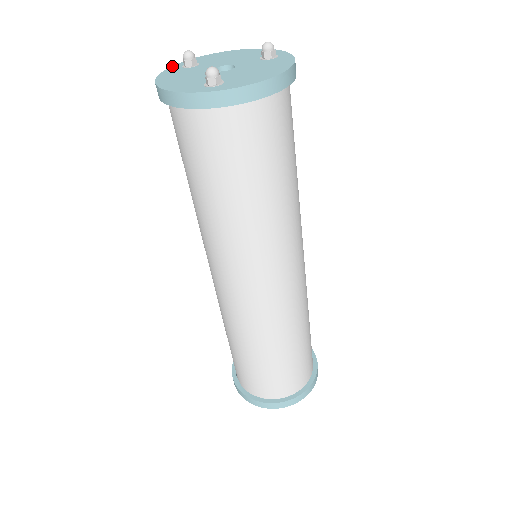
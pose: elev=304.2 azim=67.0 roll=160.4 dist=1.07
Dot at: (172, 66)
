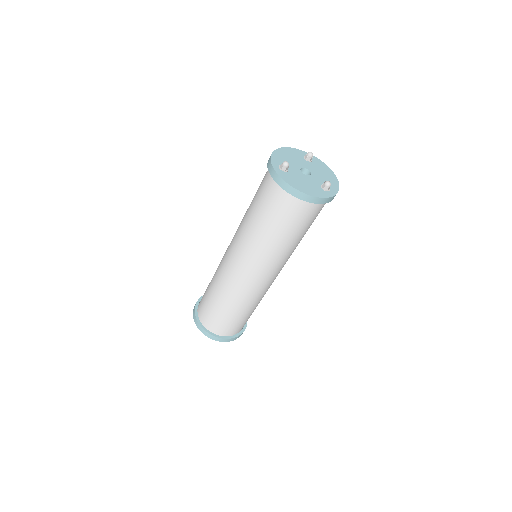
Dot at: (275, 170)
